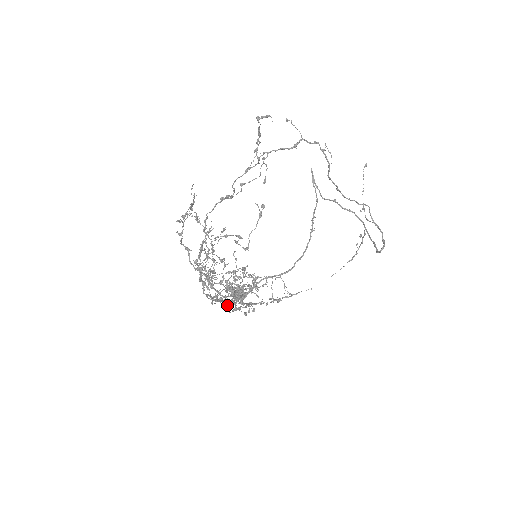
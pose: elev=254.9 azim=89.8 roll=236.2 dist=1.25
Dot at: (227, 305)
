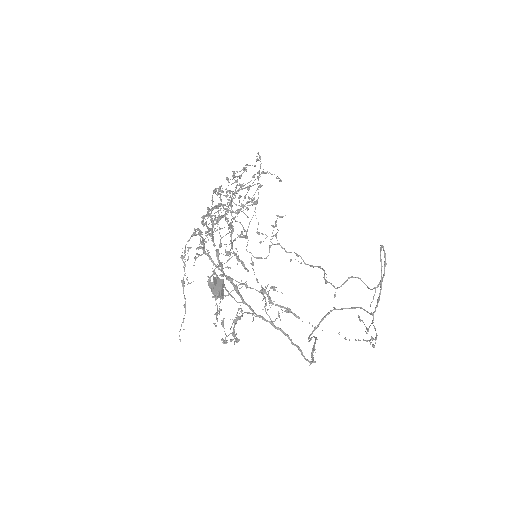
Dot at: (224, 214)
